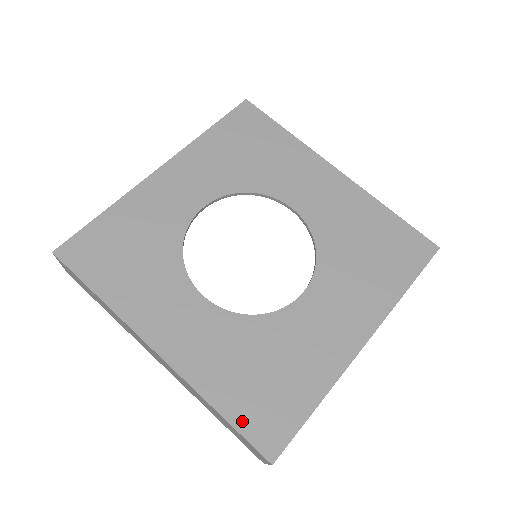
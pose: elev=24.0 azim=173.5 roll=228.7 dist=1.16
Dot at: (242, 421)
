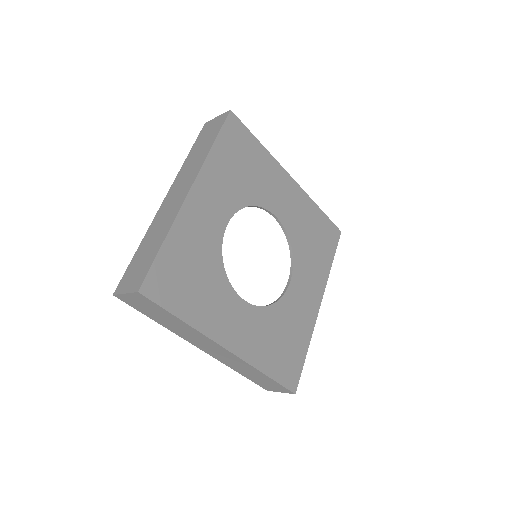
Dot at: (279, 376)
